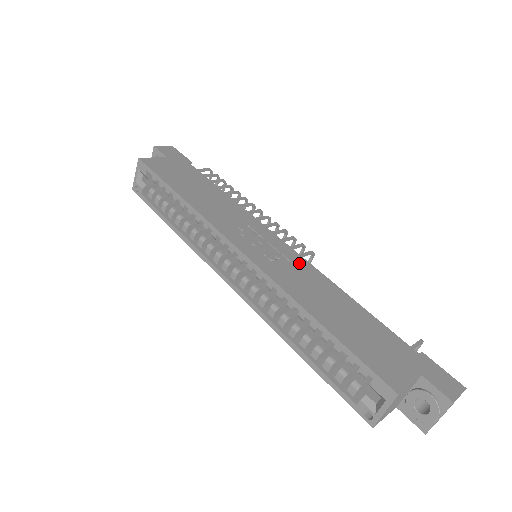
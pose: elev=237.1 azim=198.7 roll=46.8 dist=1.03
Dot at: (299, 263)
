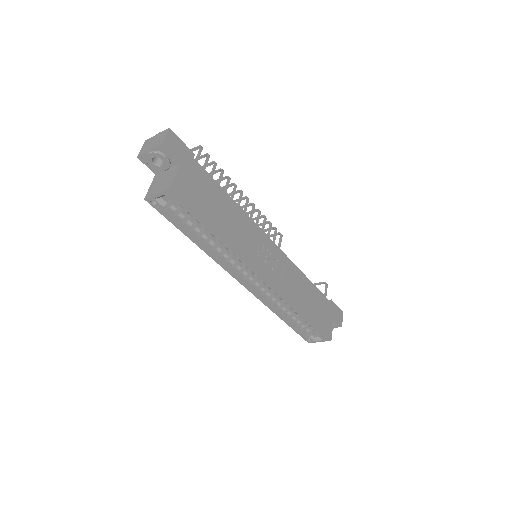
Dot at: (286, 264)
